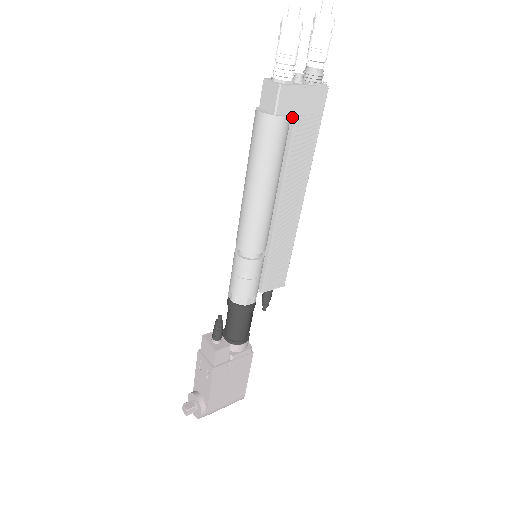
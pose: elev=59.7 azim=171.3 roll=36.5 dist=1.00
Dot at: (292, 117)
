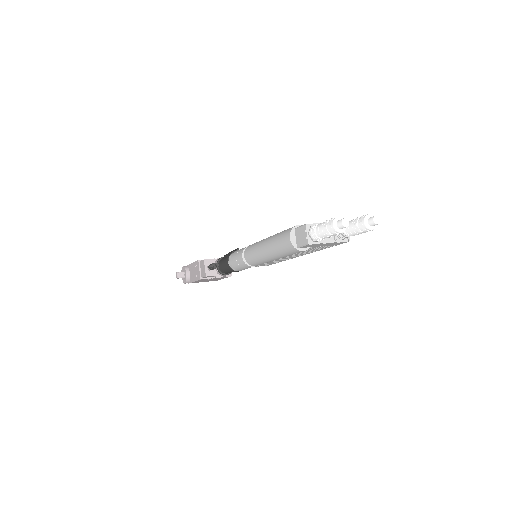
Dot at: occluded
